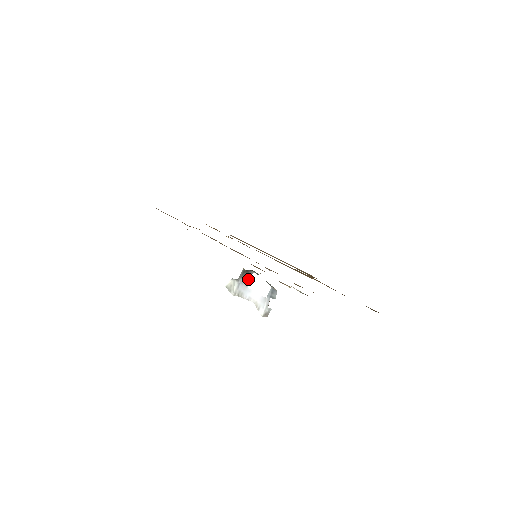
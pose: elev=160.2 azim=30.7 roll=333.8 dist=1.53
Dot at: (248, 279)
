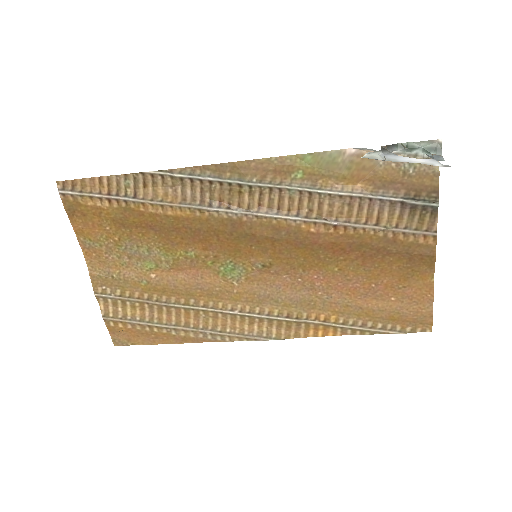
Dot at: (393, 153)
